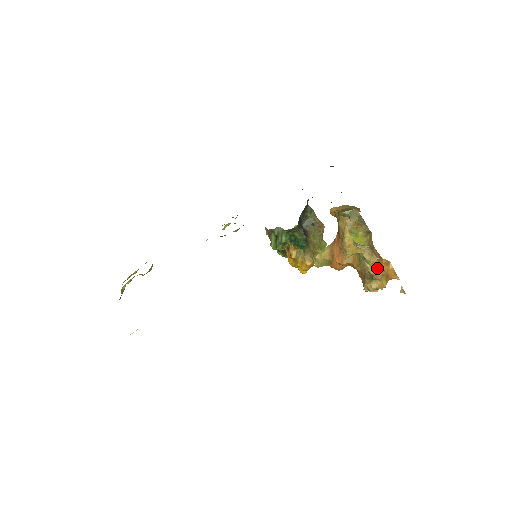
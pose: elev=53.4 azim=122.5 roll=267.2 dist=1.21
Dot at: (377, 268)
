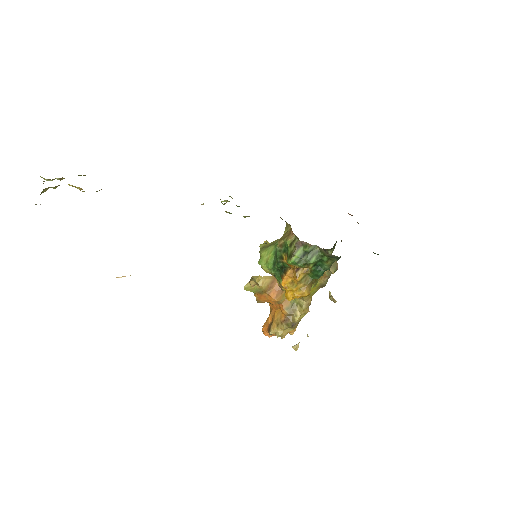
Dot at: occluded
